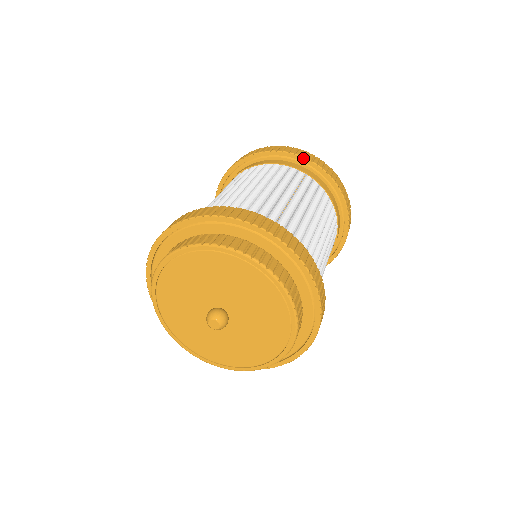
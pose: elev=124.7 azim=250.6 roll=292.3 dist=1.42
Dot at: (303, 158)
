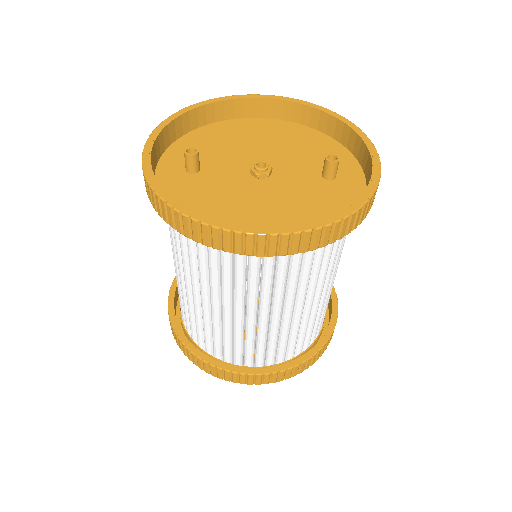
Dot at: (283, 255)
